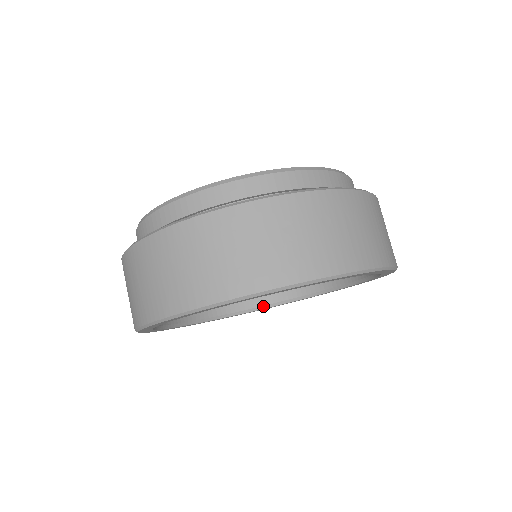
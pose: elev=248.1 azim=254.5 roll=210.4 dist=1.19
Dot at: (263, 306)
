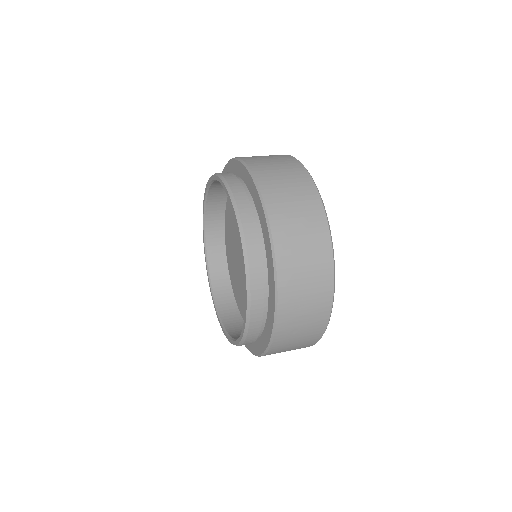
Dot at: occluded
